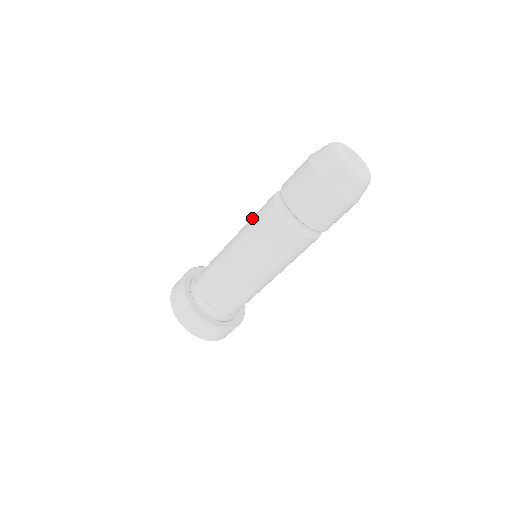
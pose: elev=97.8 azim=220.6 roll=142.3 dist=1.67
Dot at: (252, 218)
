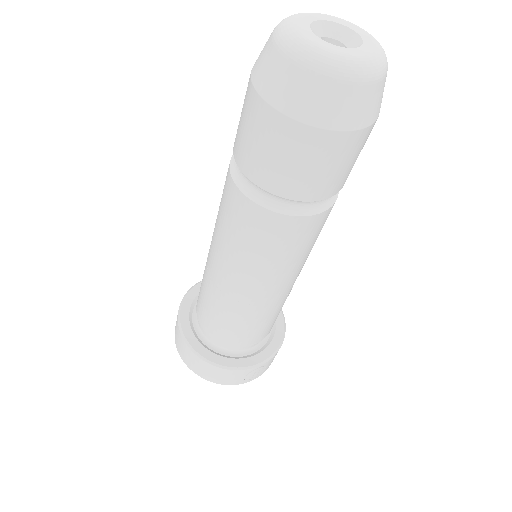
Dot at: occluded
